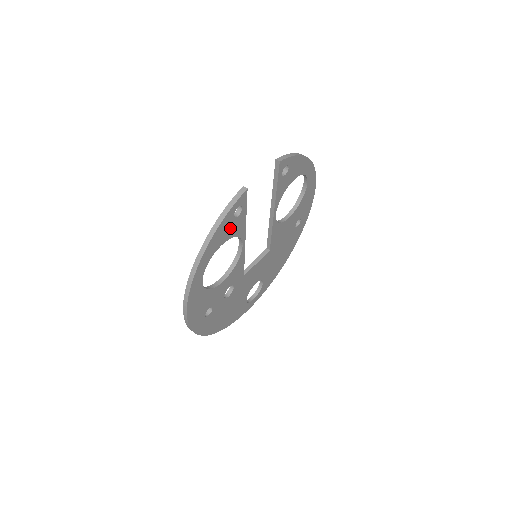
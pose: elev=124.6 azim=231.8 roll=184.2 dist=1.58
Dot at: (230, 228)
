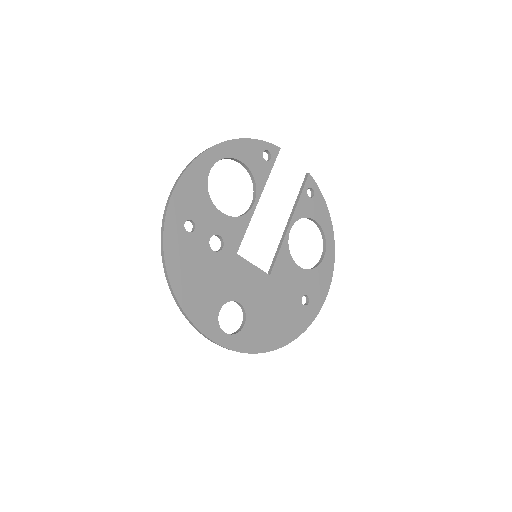
Dot at: (255, 160)
